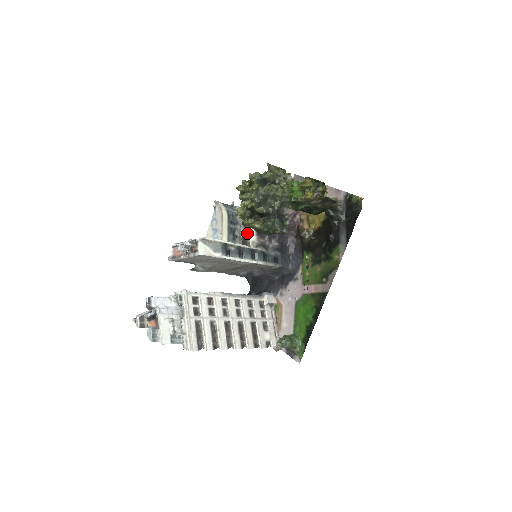
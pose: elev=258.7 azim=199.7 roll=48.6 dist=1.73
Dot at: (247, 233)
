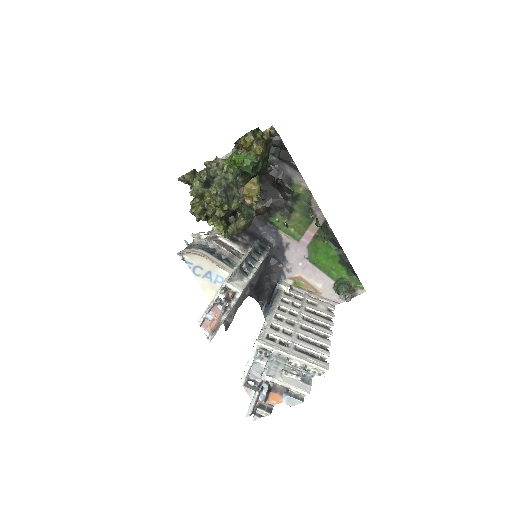
Dot at: (229, 248)
